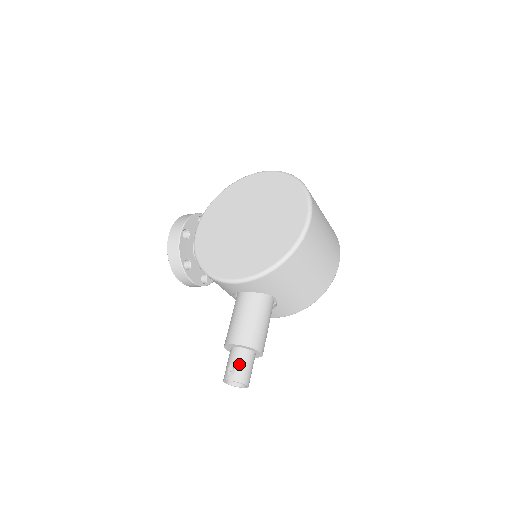
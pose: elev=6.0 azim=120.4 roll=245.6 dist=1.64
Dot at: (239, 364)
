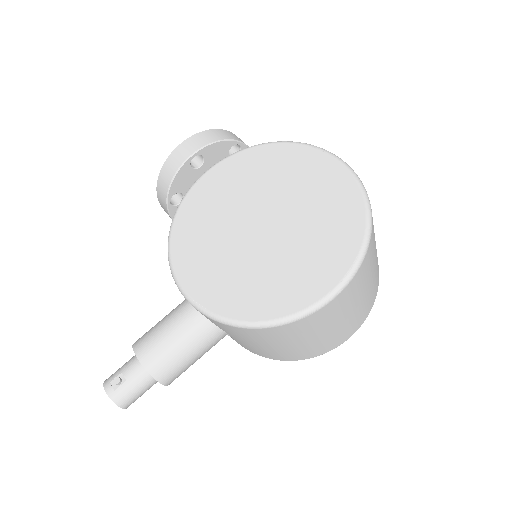
Dot at: (129, 383)
